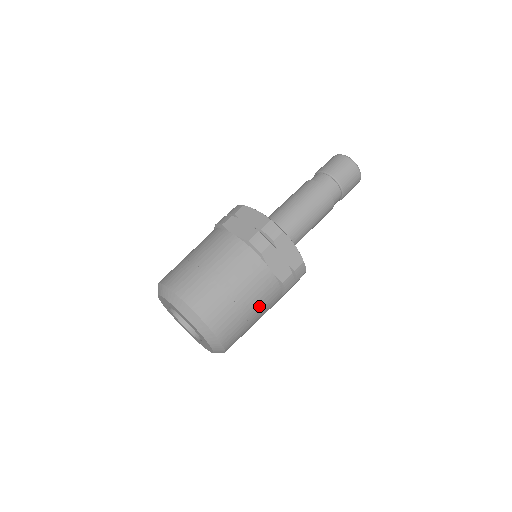
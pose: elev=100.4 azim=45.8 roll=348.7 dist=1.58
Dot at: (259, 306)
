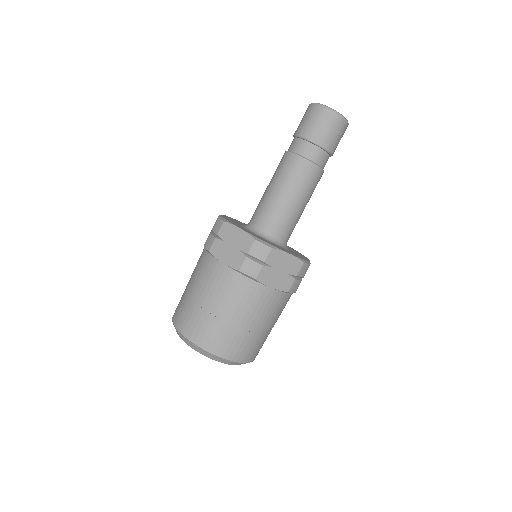
Dot at: (272, 319)
